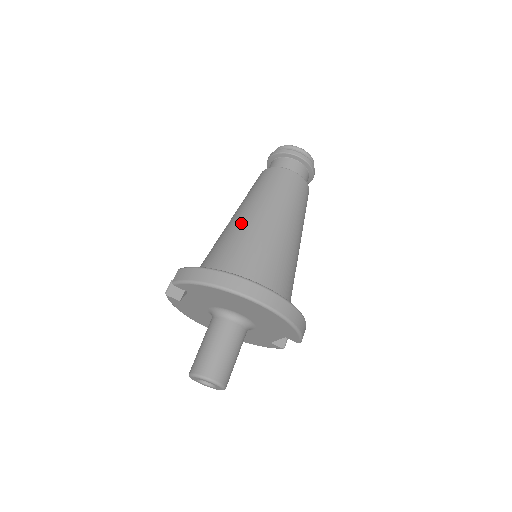
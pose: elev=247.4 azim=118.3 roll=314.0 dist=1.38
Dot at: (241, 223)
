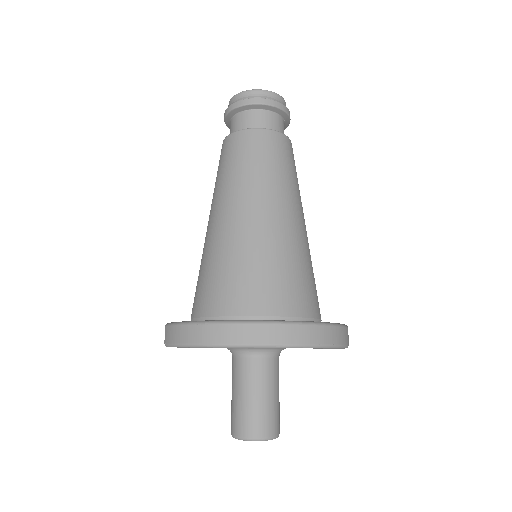
Dot at: (217, 232)
